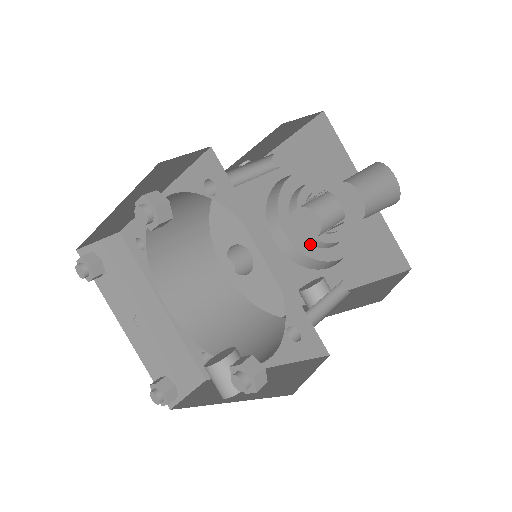
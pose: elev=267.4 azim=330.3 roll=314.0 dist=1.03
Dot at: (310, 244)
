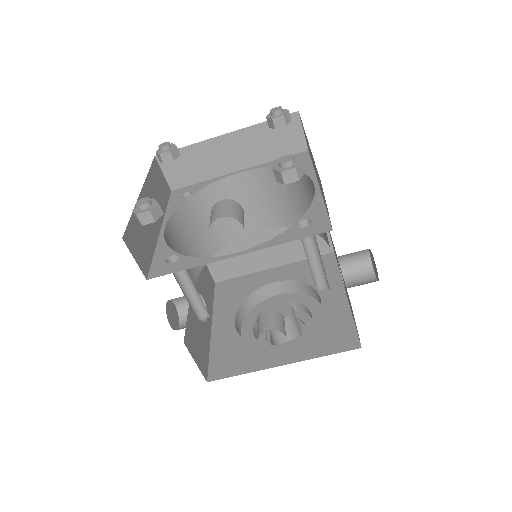
Dot at: occluded
